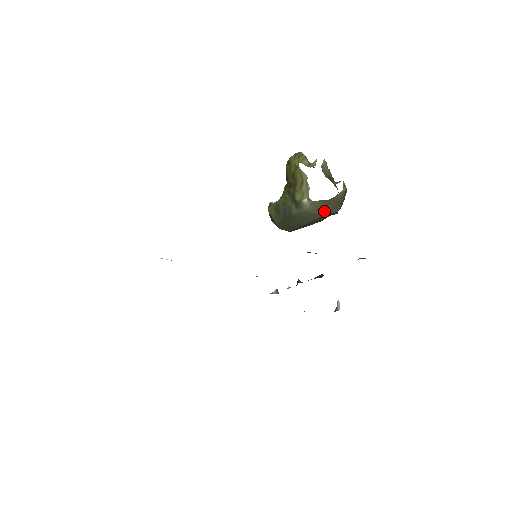
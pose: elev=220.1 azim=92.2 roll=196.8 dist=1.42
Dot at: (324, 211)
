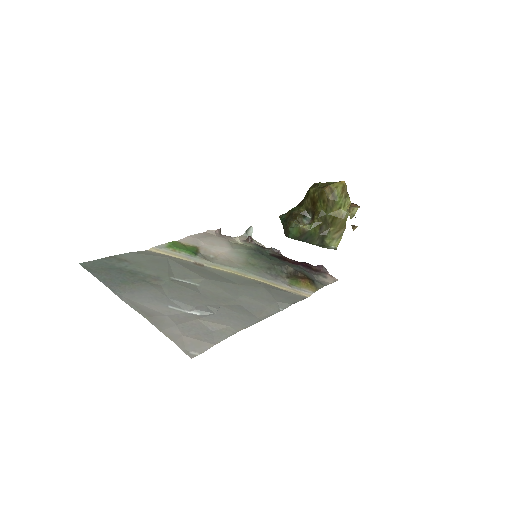
Dot at: occluded
